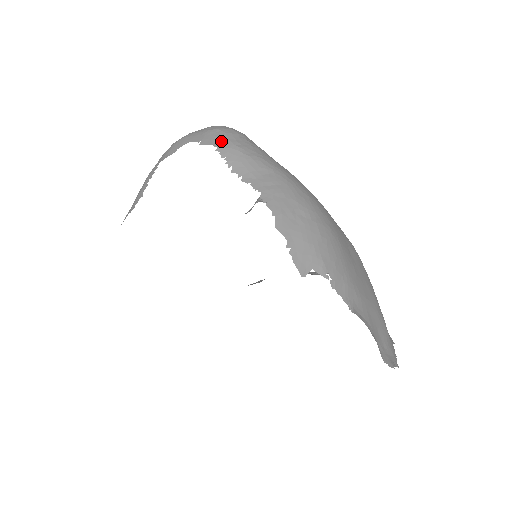
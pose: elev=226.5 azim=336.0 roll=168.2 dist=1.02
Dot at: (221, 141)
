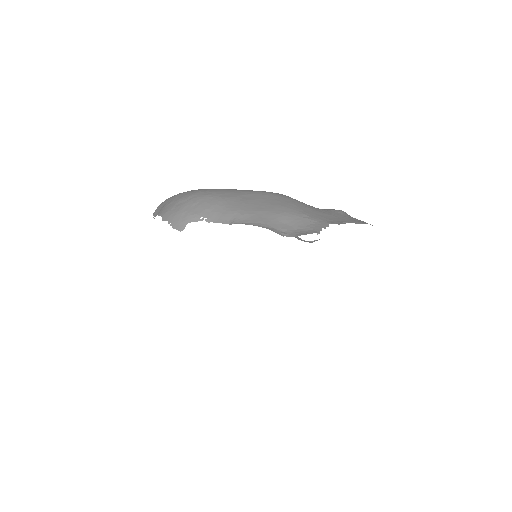
Dot at: occluded
